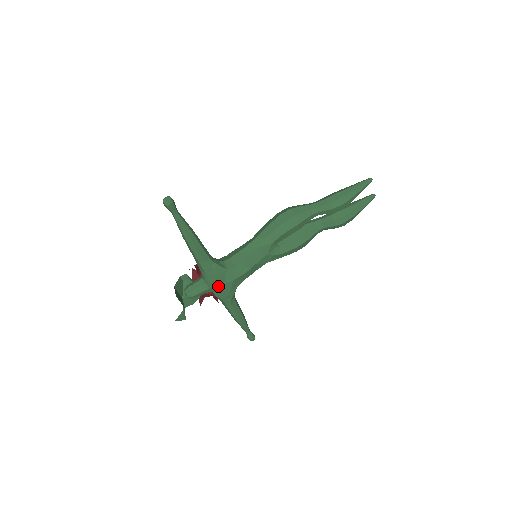
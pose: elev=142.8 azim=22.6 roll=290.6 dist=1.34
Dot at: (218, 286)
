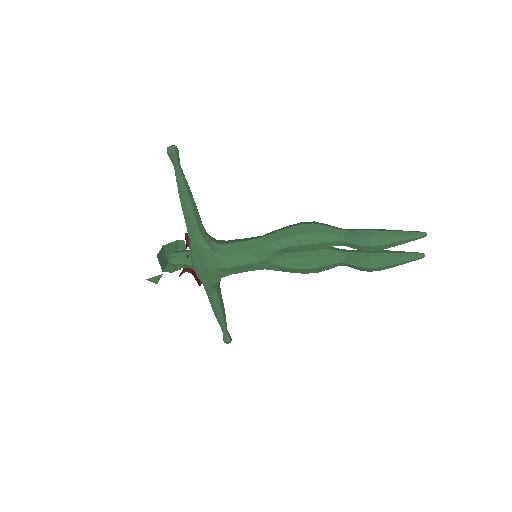
Dot at: (201, 266)
